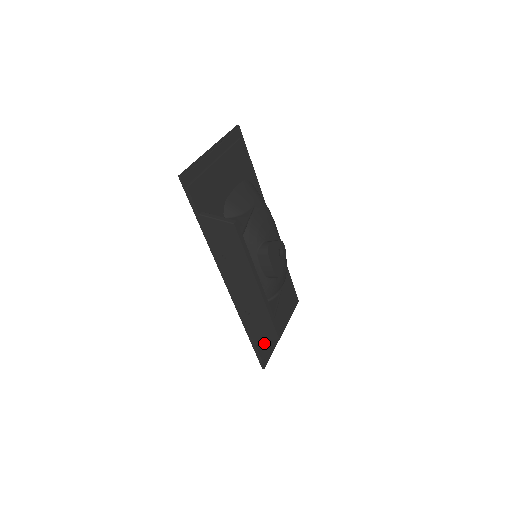
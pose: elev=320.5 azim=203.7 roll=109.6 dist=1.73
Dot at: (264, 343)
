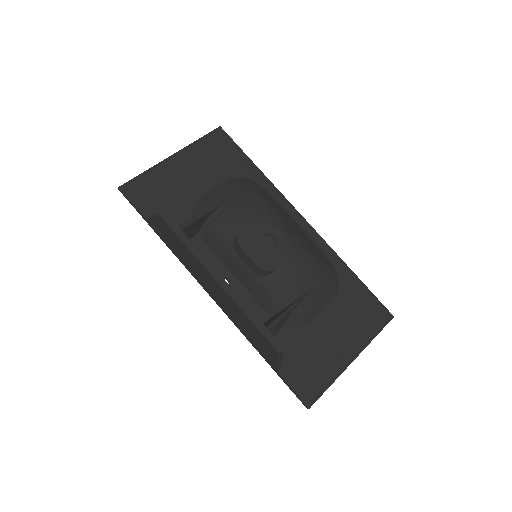
Dot at: (300, 370)
